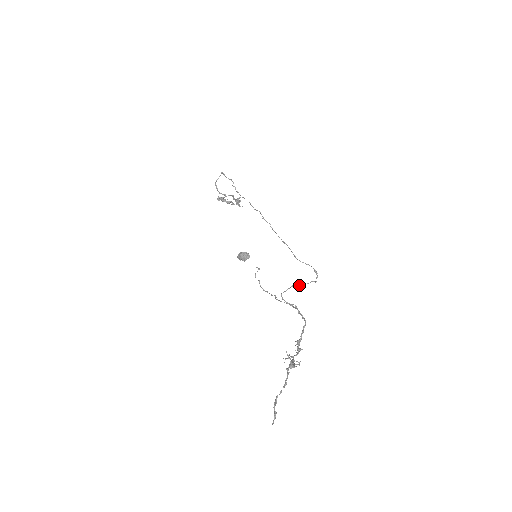
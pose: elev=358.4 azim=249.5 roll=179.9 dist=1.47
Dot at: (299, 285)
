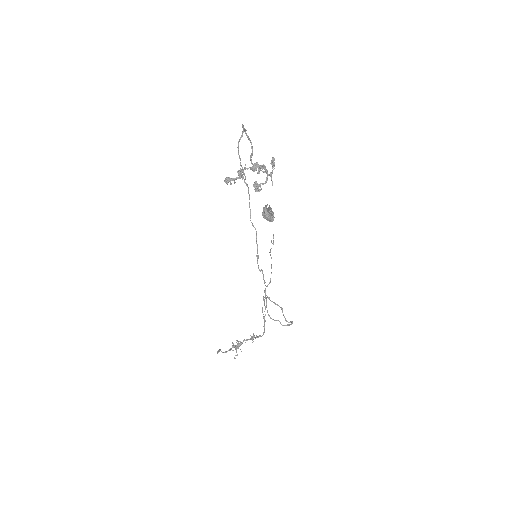
Dot at: (280, 307)
